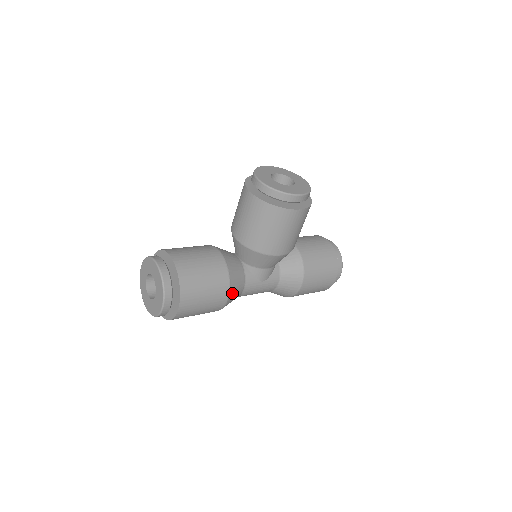
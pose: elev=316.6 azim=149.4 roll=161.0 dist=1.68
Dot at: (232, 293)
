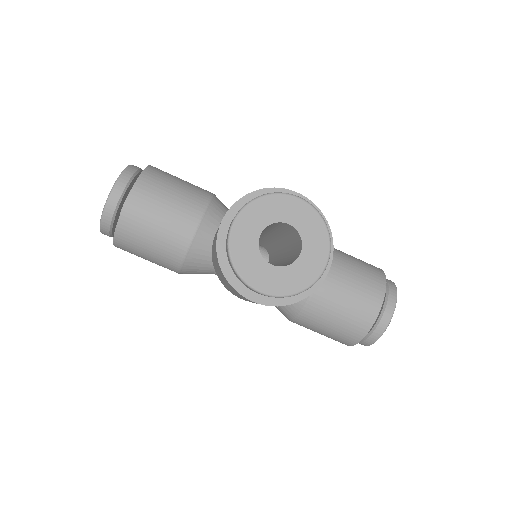
Dot at: (187, 272)
